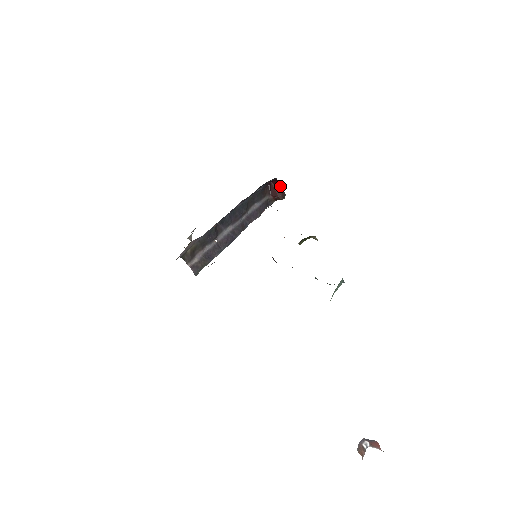
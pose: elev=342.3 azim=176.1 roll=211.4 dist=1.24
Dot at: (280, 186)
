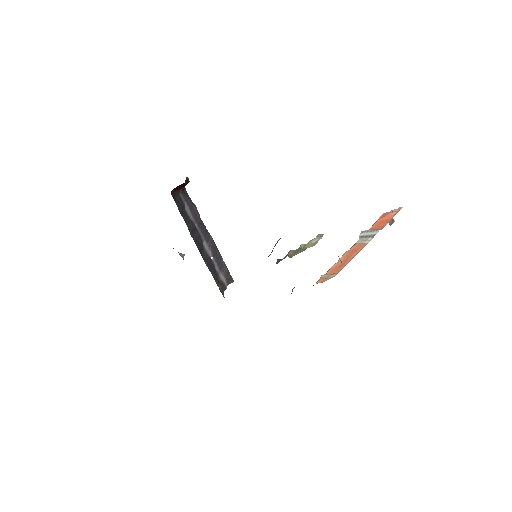
Dot at: (180, 185)
